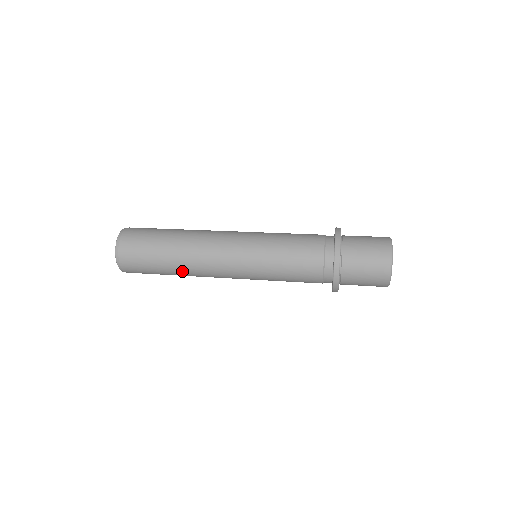
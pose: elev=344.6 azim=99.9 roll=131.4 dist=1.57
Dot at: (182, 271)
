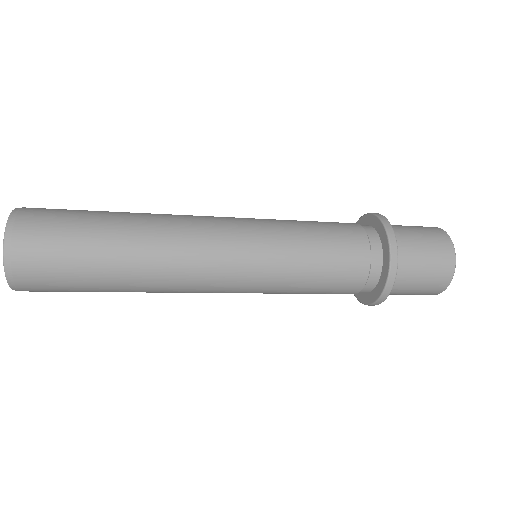
Dot at: (140, 231)
